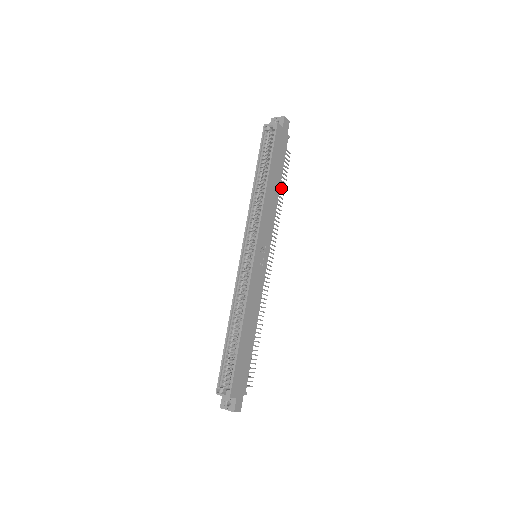
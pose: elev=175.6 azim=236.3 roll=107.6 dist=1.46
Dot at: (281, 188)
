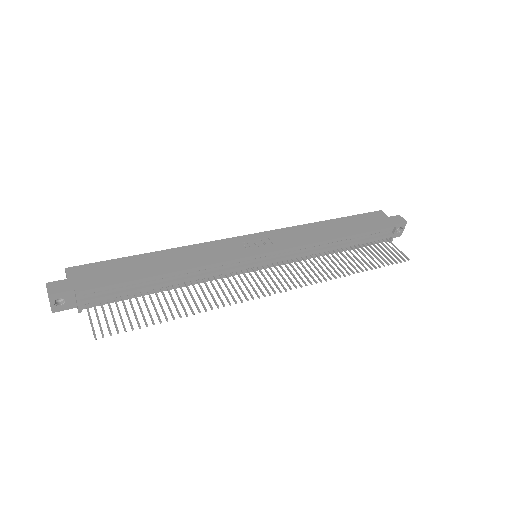
Dot at: (363, 264)
